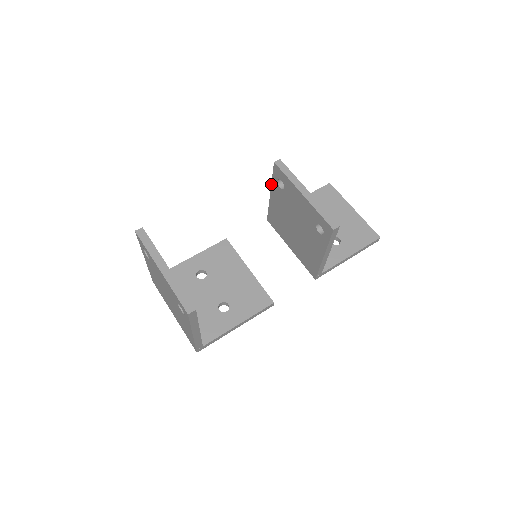
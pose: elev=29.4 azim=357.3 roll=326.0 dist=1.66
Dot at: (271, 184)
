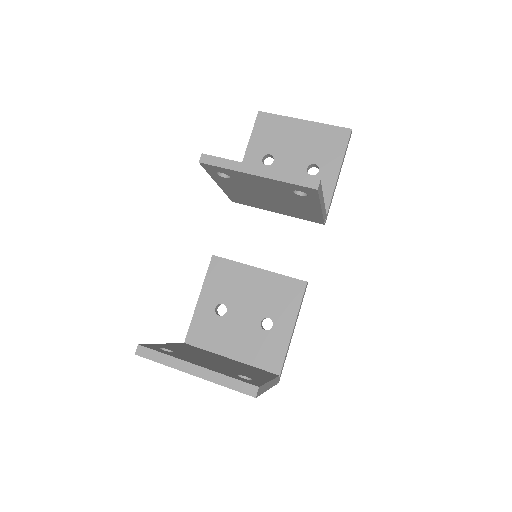
Dot at: occluded
